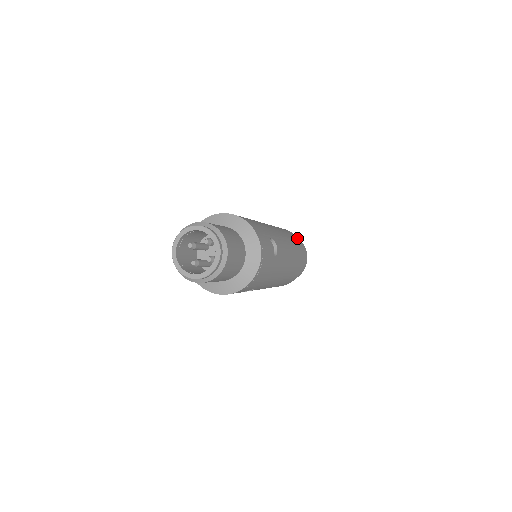
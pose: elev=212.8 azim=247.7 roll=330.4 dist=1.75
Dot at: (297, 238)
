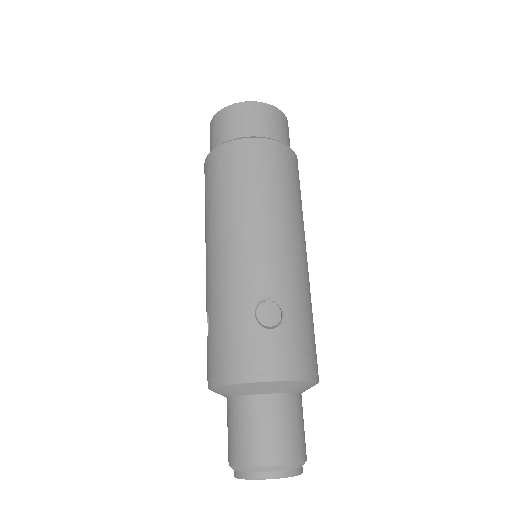
Dot at: (297, 161)
